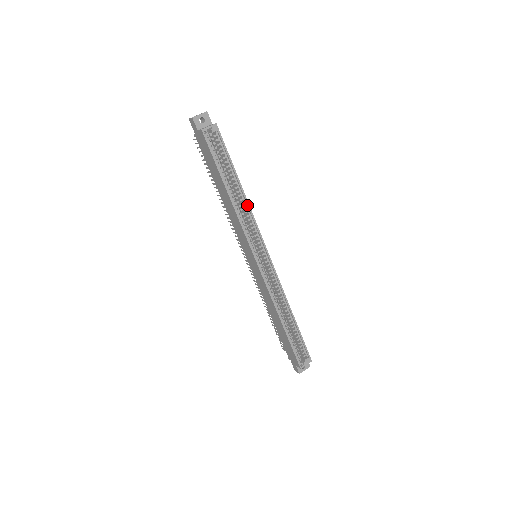
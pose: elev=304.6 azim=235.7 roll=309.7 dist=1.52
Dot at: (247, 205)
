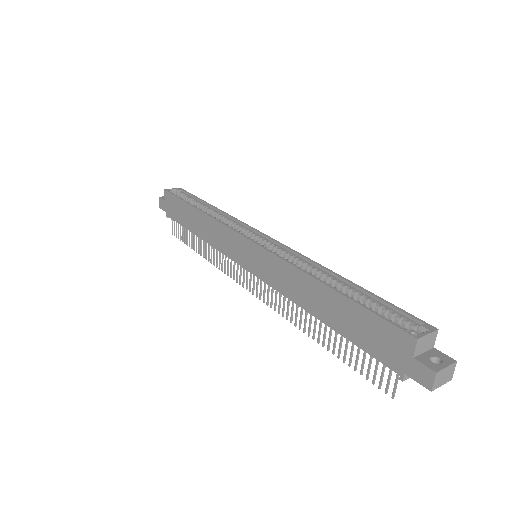
Dot at: (224, 214)
